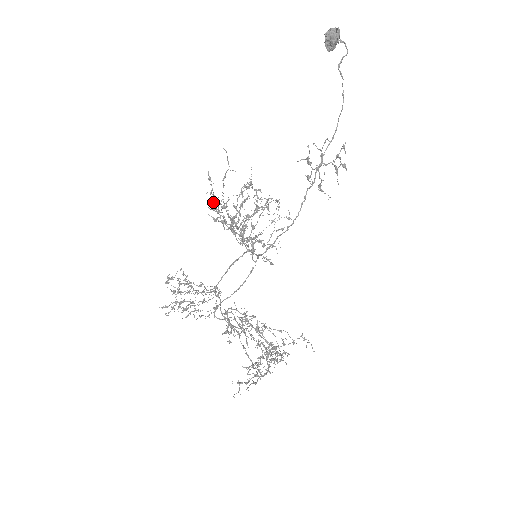
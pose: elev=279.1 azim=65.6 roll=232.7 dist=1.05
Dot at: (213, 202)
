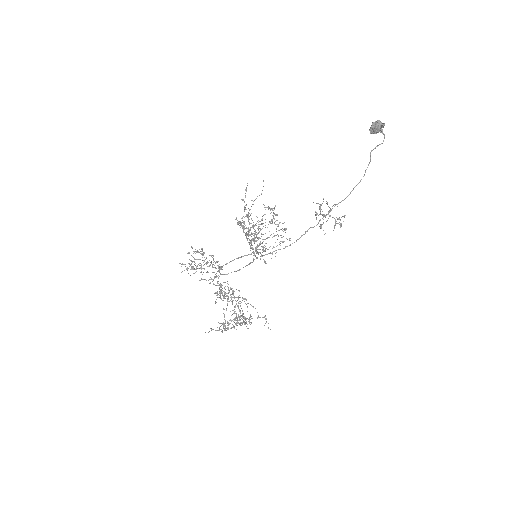
Dot at: occluded
